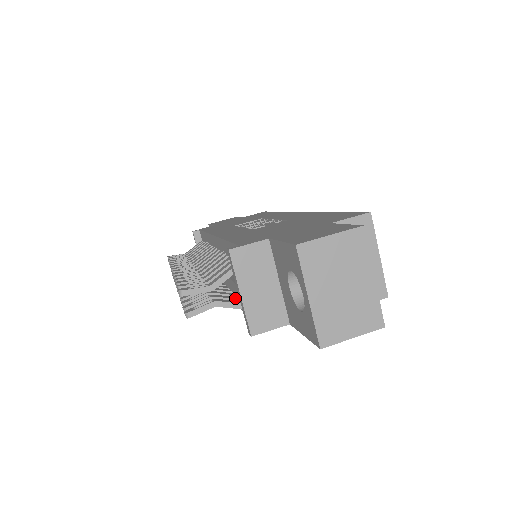
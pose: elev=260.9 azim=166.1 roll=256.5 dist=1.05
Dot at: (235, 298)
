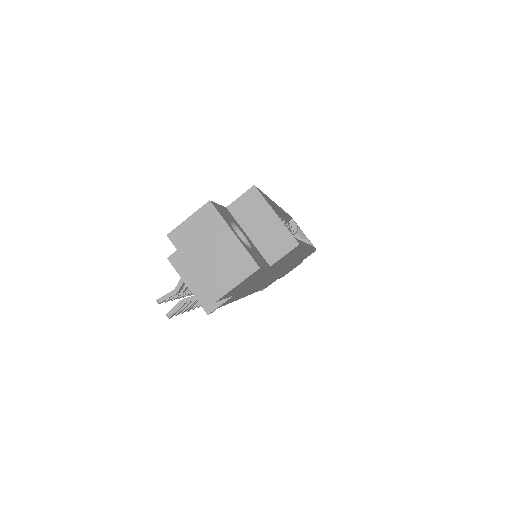
Dot at: occluded
